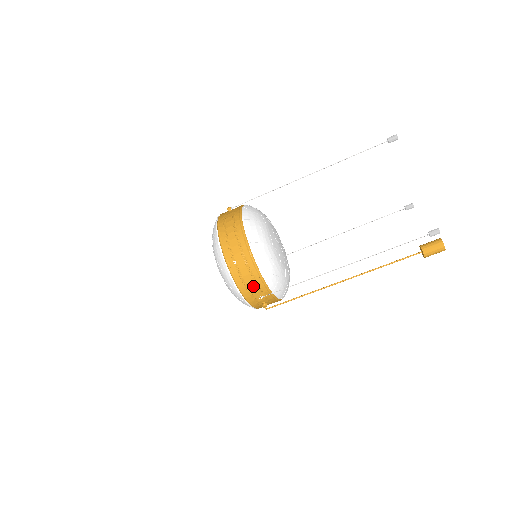
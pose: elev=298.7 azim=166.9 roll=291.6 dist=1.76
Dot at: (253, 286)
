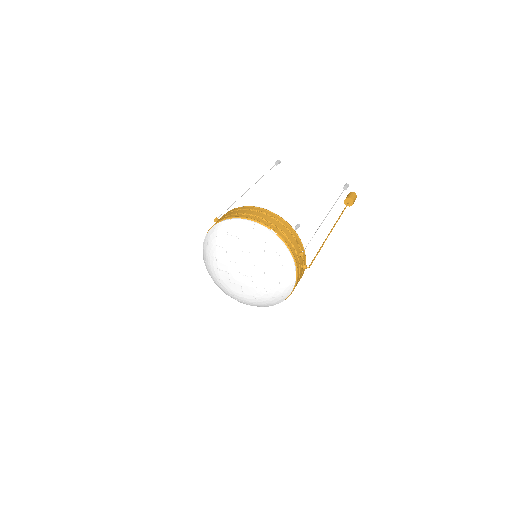
Dot at: (293, 241)
